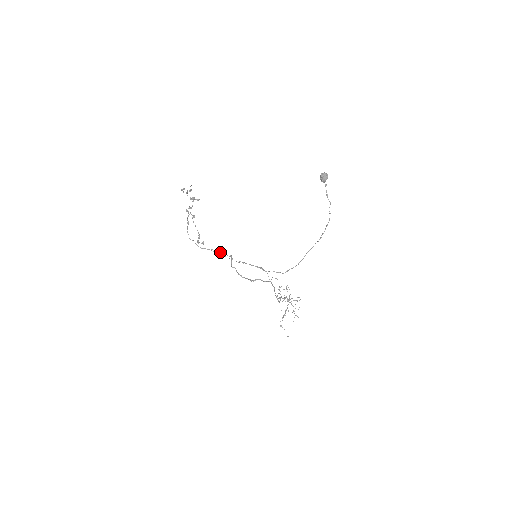
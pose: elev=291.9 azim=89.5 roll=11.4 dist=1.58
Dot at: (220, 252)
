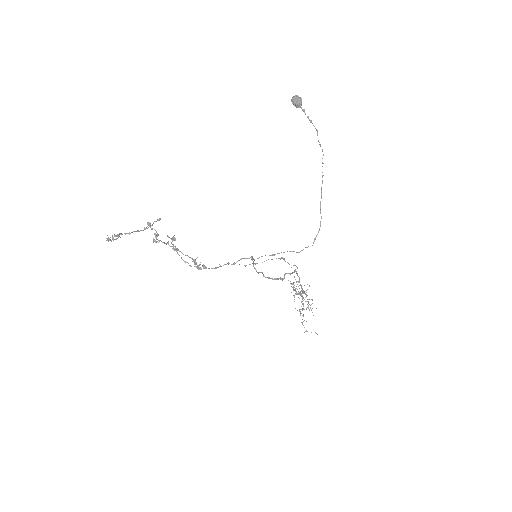
Dot at: (239, 260)
